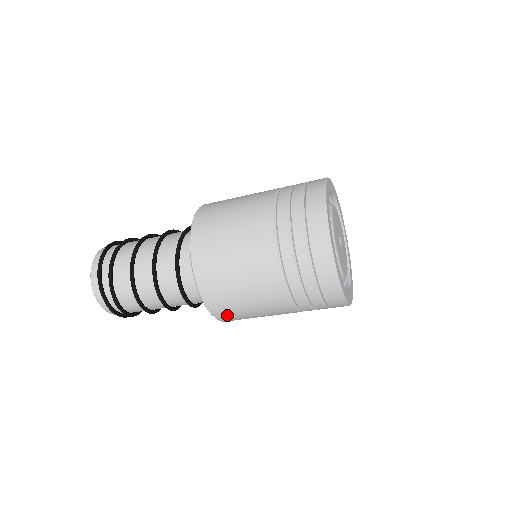
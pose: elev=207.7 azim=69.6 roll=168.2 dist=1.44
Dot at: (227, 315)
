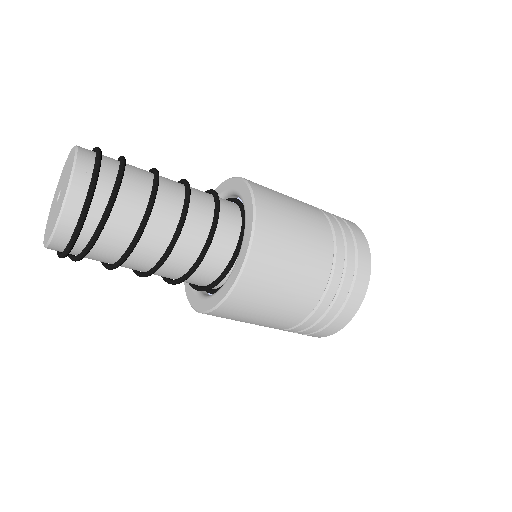
Dot at: (221, 316)
